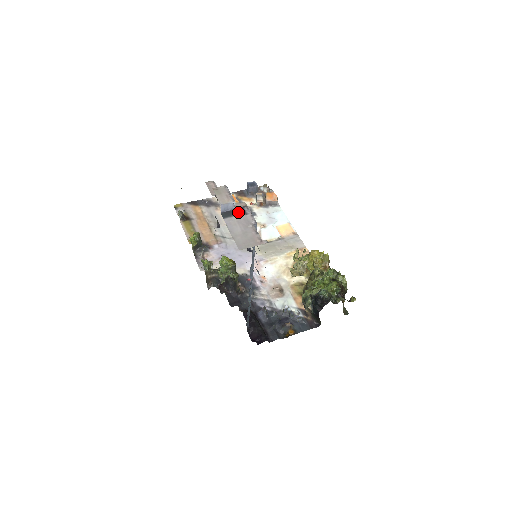
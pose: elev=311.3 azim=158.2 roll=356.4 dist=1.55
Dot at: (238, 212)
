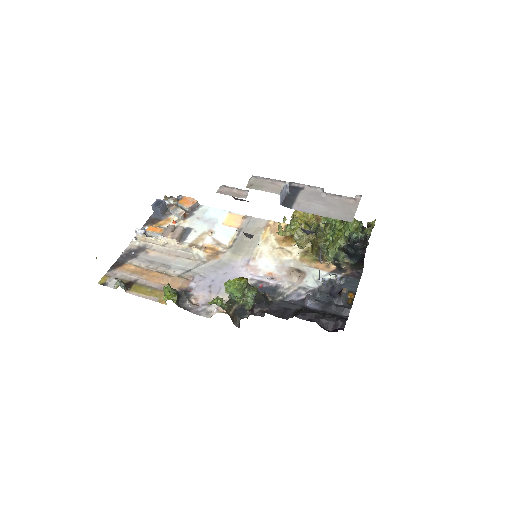
Dot at: (294, 192)
